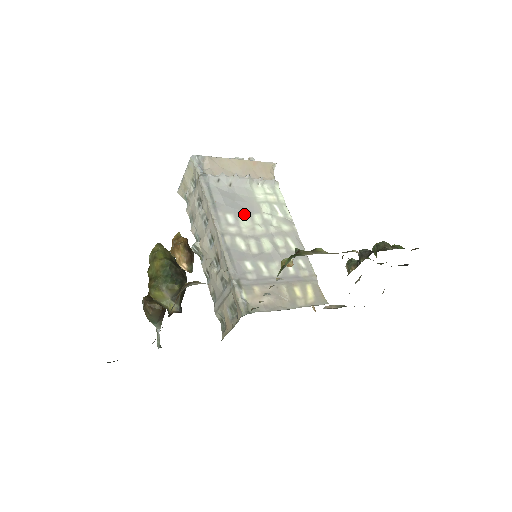
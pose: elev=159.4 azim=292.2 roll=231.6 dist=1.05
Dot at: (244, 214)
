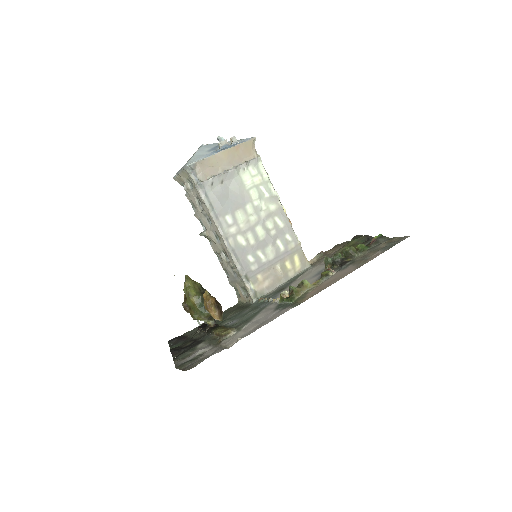
Dot at: (239, 209)
